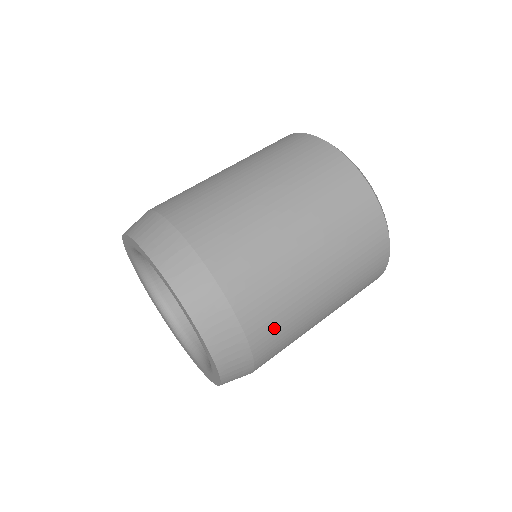
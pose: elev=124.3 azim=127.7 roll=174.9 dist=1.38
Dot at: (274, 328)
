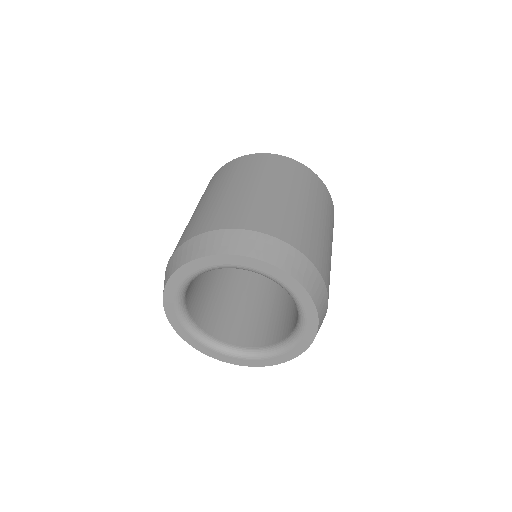
Dot at: (286, 226)
